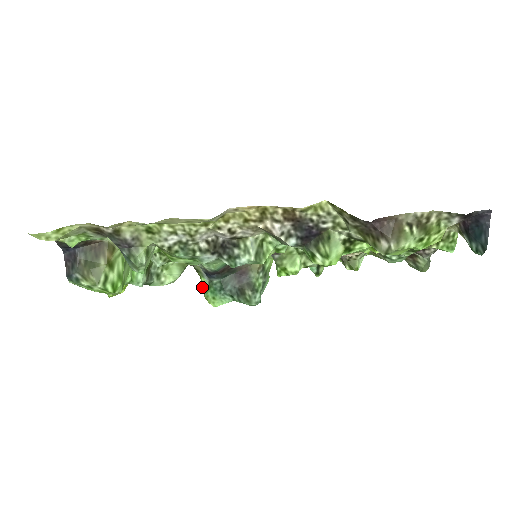
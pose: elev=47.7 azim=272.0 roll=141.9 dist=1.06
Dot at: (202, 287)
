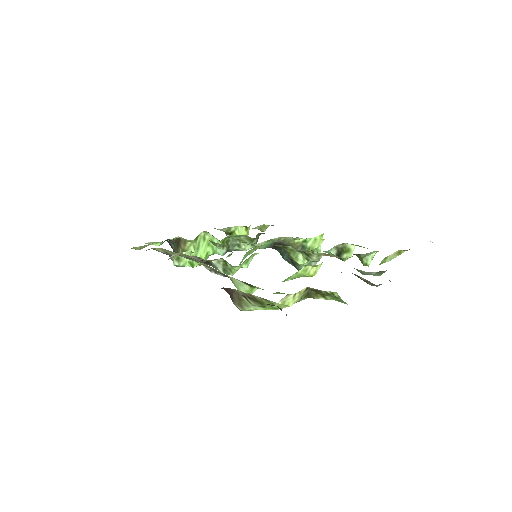
Dot at: occluded
